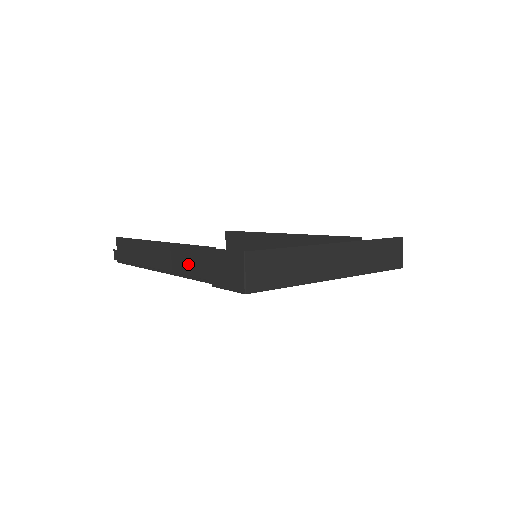
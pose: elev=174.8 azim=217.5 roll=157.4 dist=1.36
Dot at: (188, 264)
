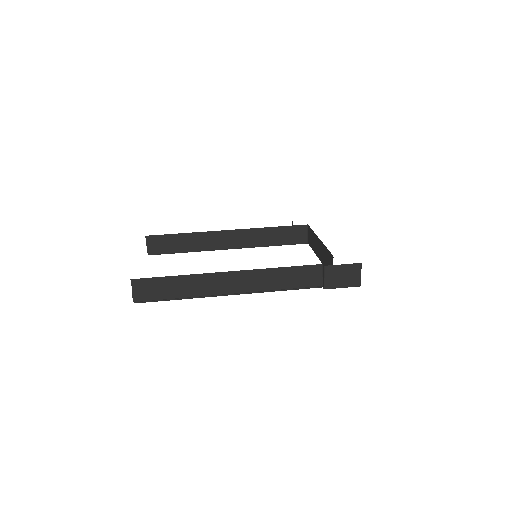
Dot at: (290, 281)
